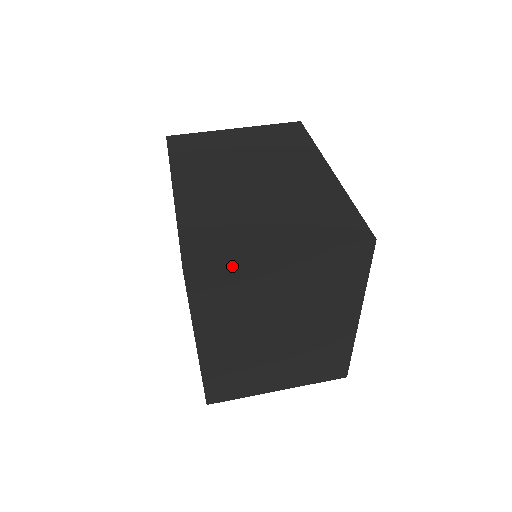
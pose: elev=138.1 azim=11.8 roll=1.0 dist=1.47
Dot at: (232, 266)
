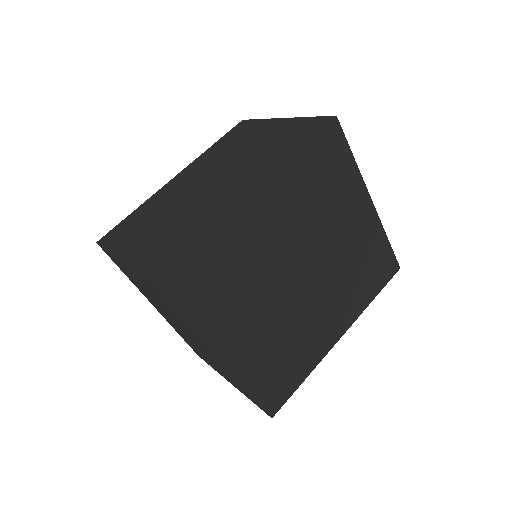
Dot at: (111, 254)
